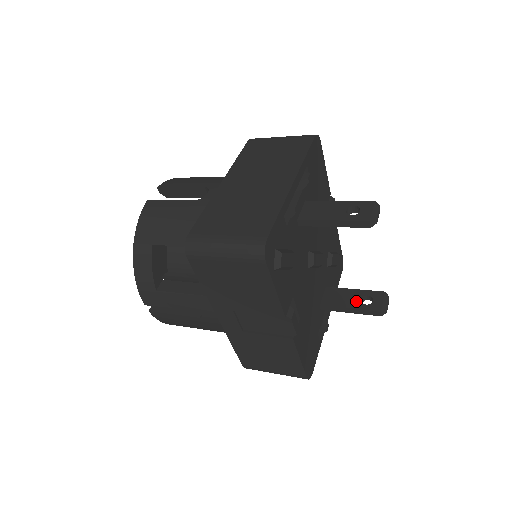
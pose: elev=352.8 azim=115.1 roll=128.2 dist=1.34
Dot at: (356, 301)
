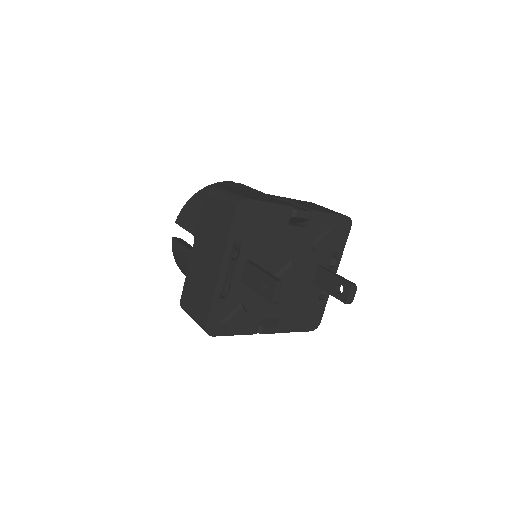
Dot at: (333, 288)
